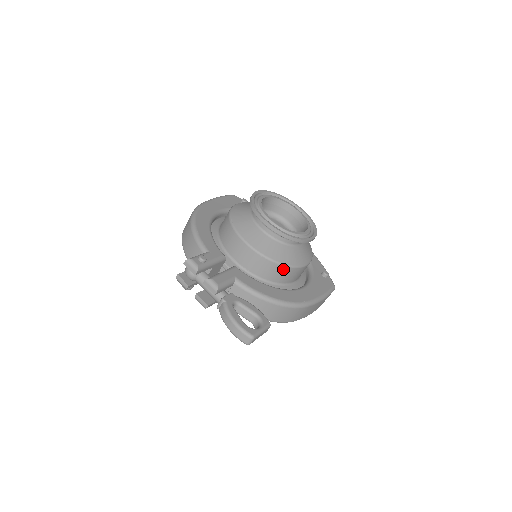
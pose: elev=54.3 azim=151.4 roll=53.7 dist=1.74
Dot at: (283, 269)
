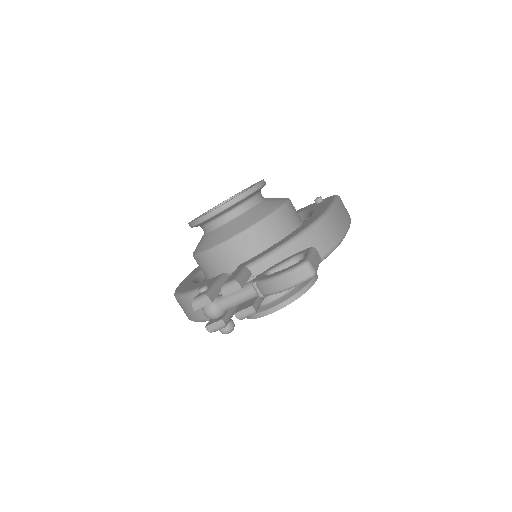
Dot at: (273, 221)
